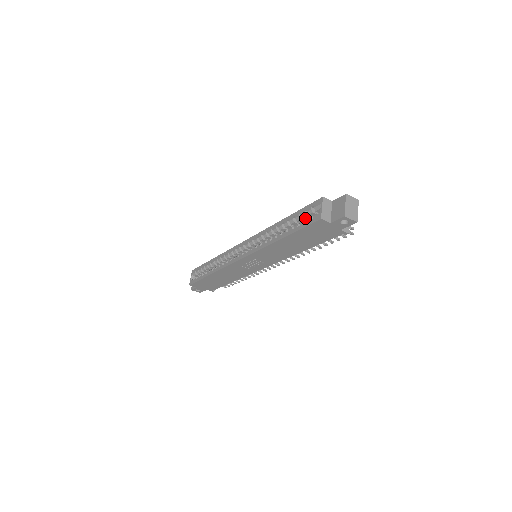
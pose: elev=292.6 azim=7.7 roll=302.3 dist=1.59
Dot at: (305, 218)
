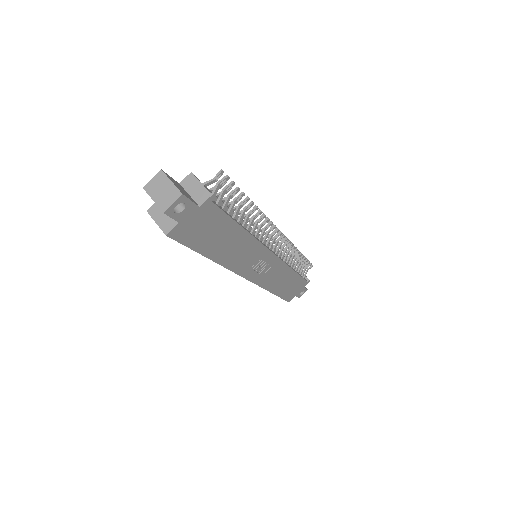
Dot at: occluded
